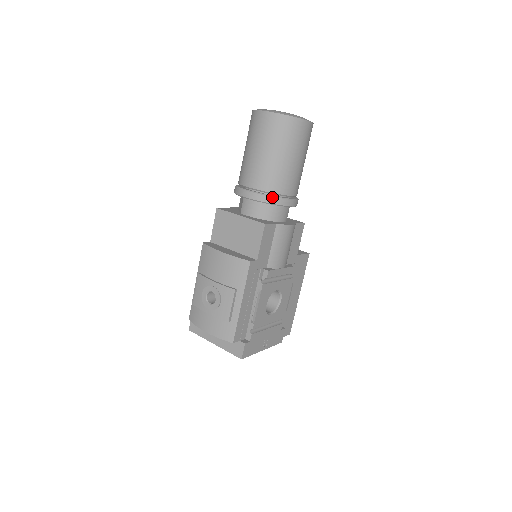
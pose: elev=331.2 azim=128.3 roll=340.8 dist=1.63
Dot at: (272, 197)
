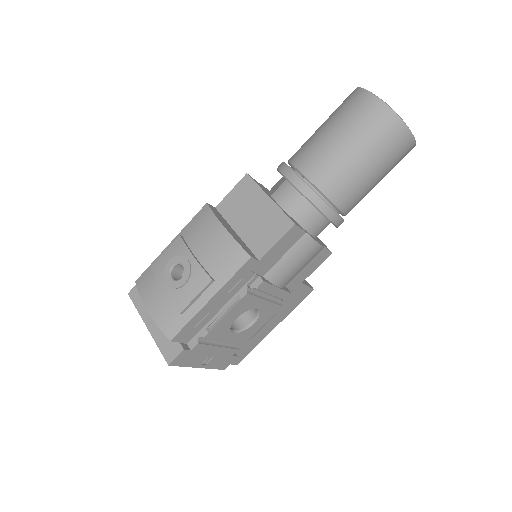
Dot at: (320, 198)
